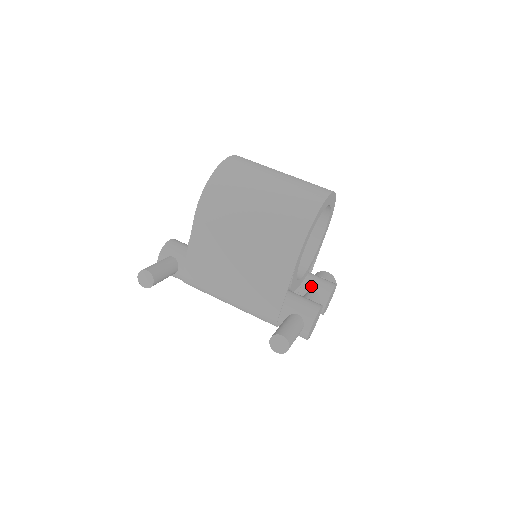
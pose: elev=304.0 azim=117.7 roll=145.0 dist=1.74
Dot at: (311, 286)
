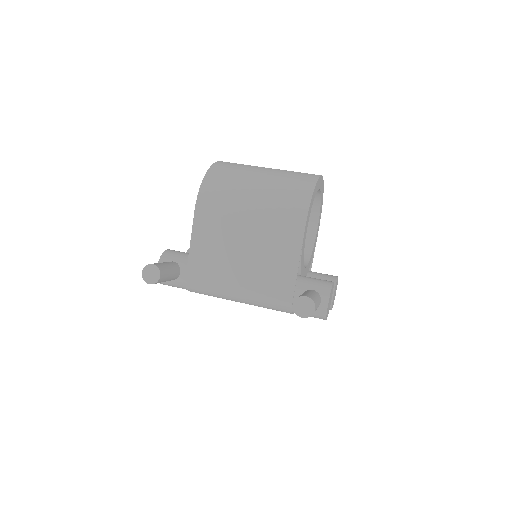
Dot at: occluded
